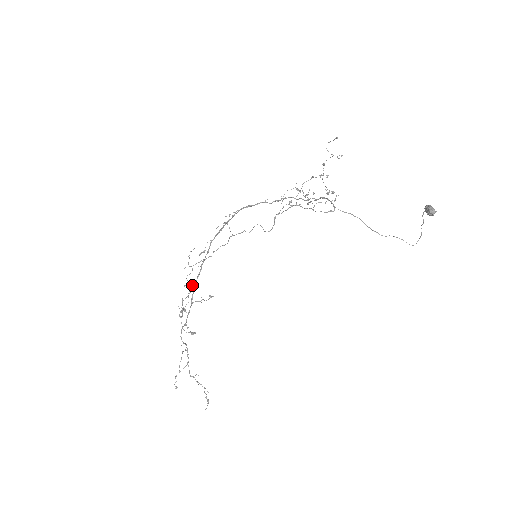
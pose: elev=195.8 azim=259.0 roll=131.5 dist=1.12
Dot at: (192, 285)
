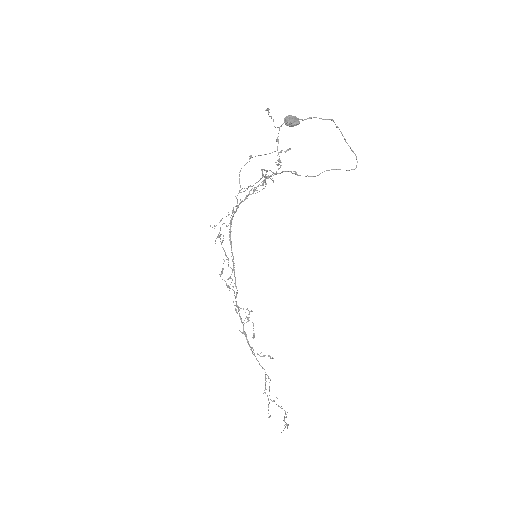
Dot at: (237, 306)
